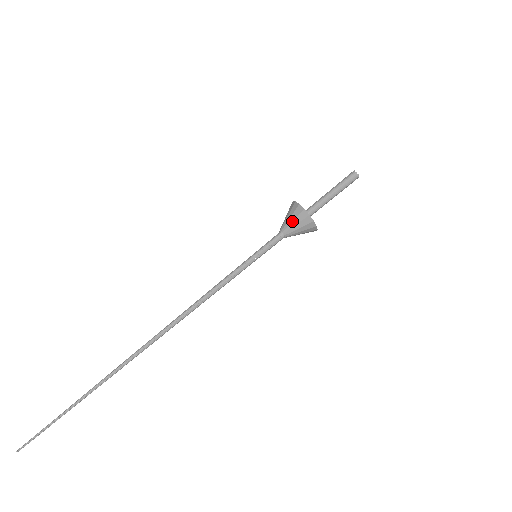
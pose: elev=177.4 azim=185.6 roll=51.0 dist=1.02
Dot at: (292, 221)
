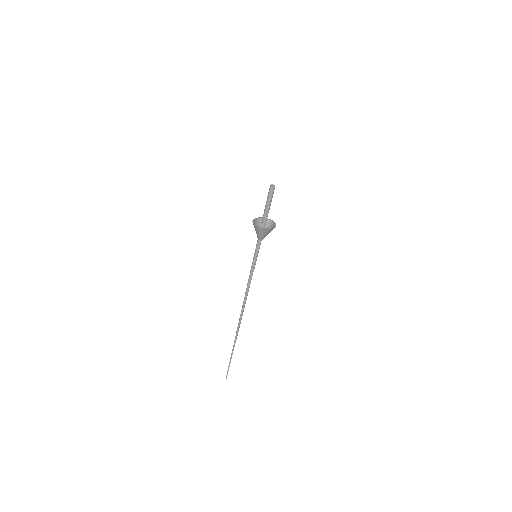
Dot at: (256, 232)
